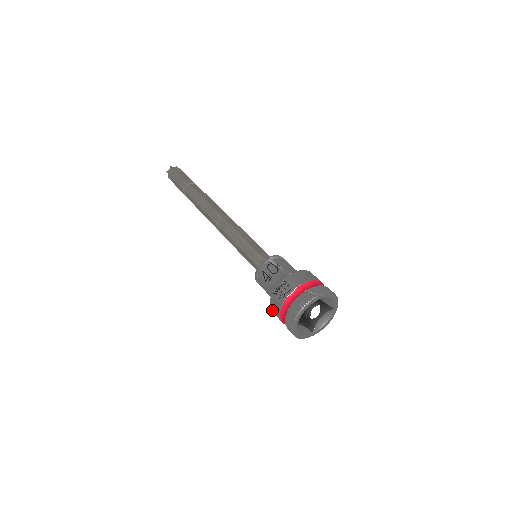
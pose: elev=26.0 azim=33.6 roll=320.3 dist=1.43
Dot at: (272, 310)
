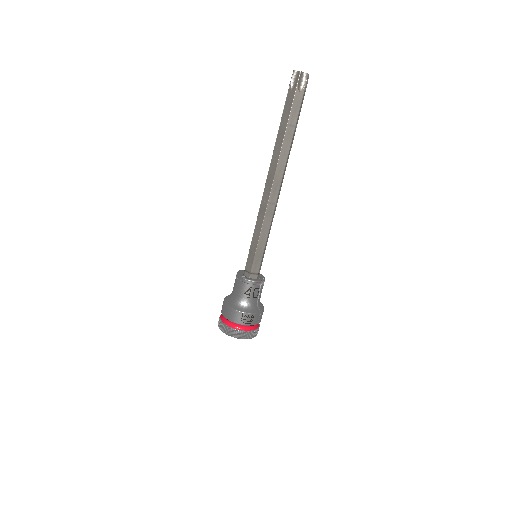
Dot at: (228, 309)
